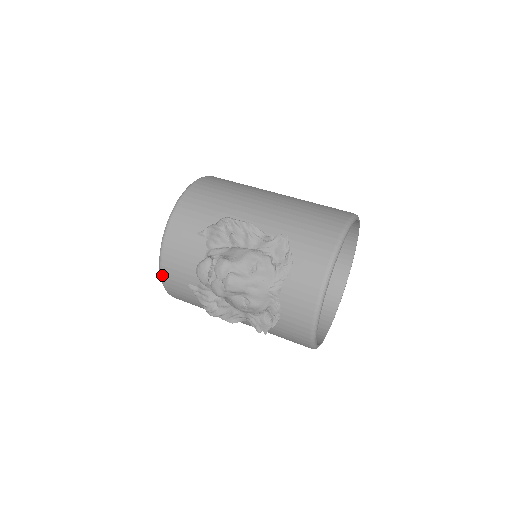
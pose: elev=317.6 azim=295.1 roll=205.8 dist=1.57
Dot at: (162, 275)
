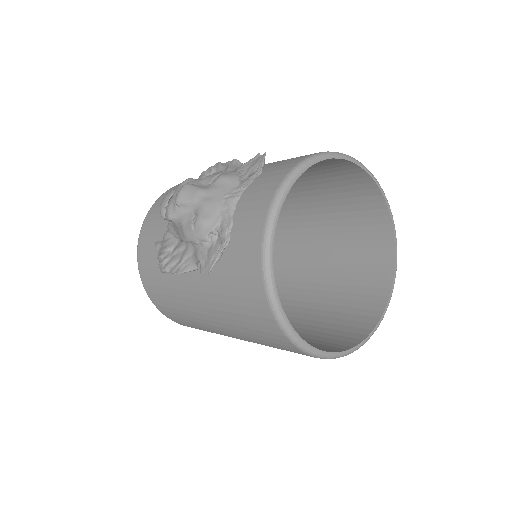
Dot at: (138, 243)
